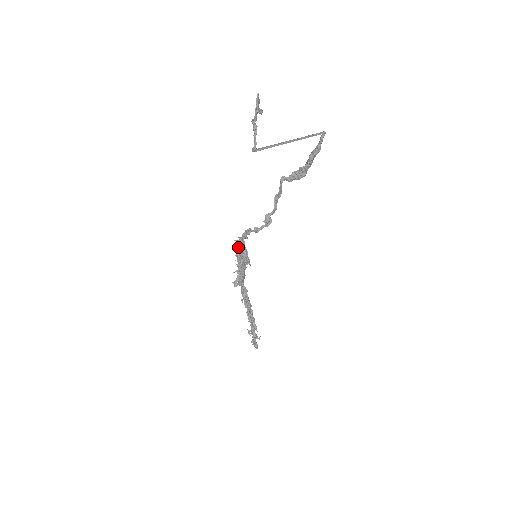
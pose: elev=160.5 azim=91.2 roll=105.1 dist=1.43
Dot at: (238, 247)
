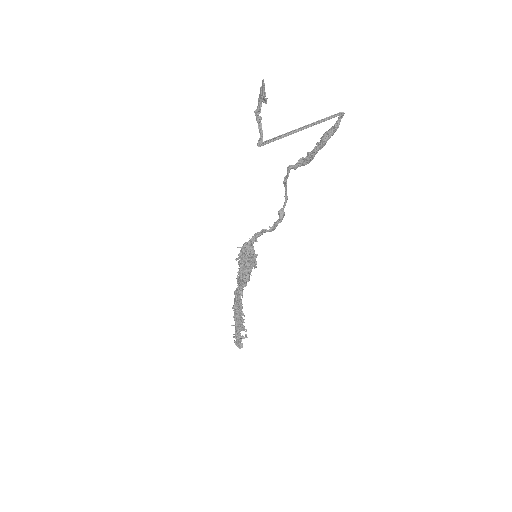
Dot at: (243, 253)
